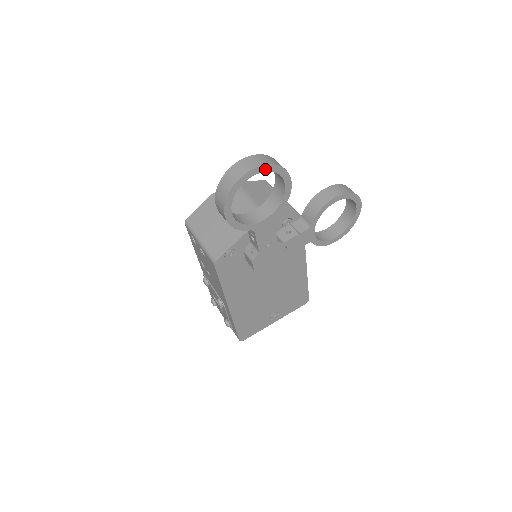
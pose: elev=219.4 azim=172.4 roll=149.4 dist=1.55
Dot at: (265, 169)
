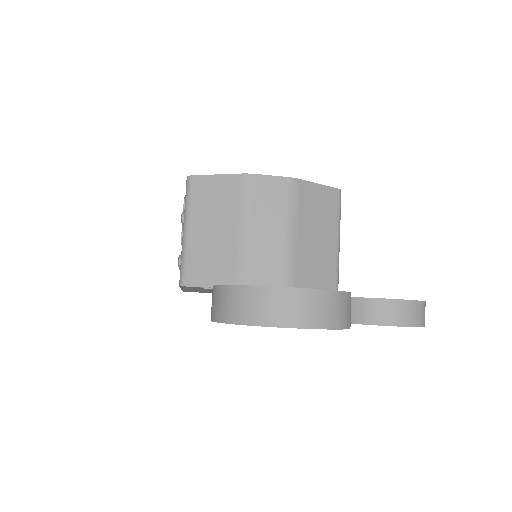
Dot at: (316, 328)
